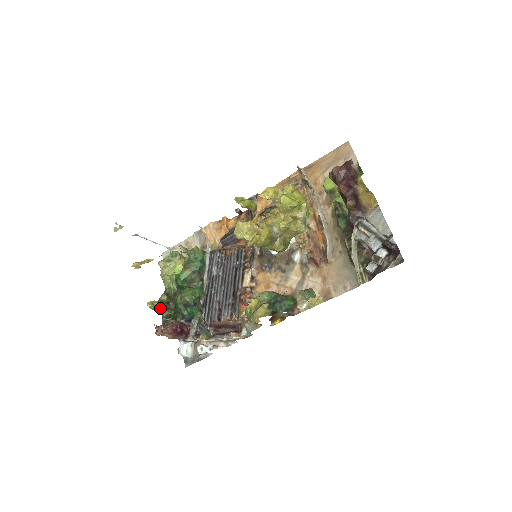
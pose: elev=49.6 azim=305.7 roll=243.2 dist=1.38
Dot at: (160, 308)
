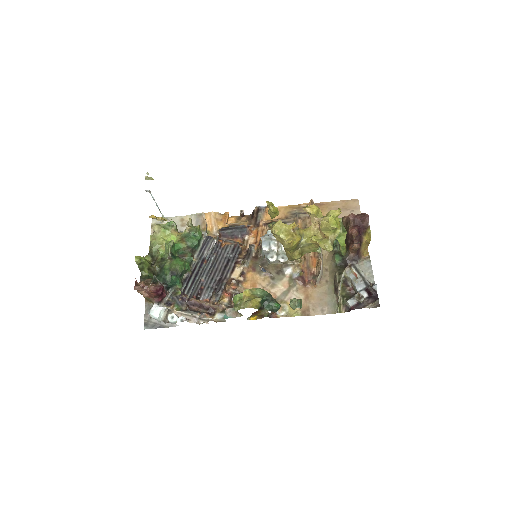
Dot at: (143, 266)
